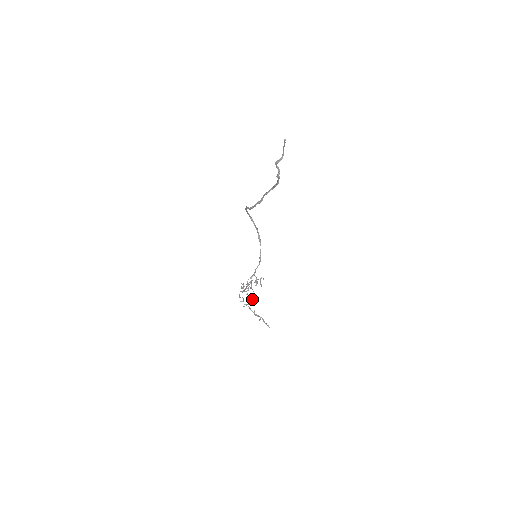
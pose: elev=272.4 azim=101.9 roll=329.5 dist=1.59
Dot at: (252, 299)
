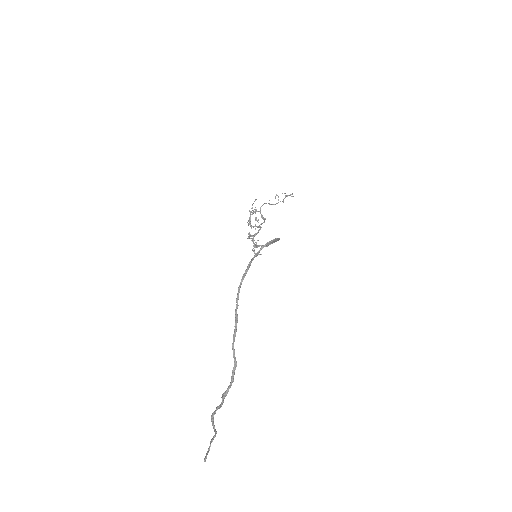
Dot at: (262, 218)
